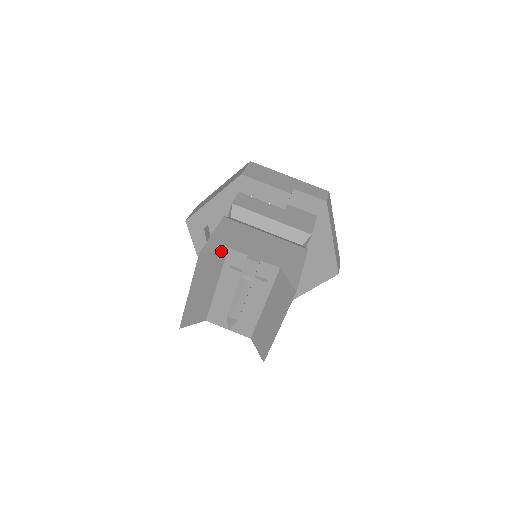
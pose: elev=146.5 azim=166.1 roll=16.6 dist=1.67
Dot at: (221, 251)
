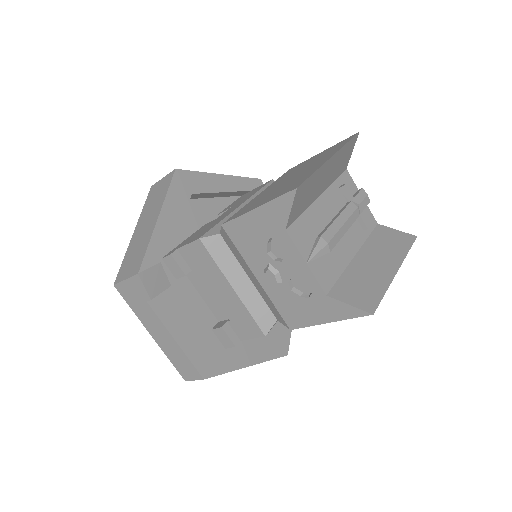
Dot at: (348, 161)
